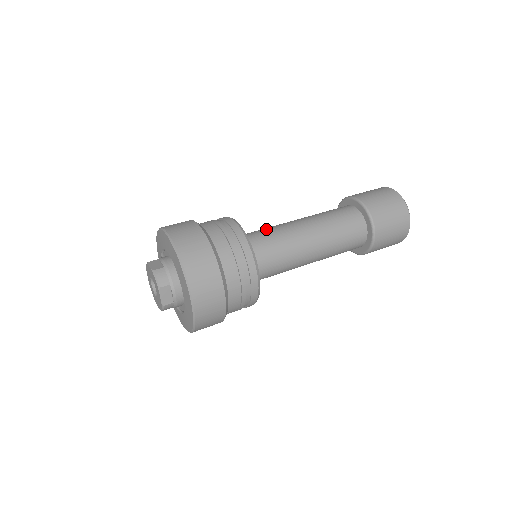
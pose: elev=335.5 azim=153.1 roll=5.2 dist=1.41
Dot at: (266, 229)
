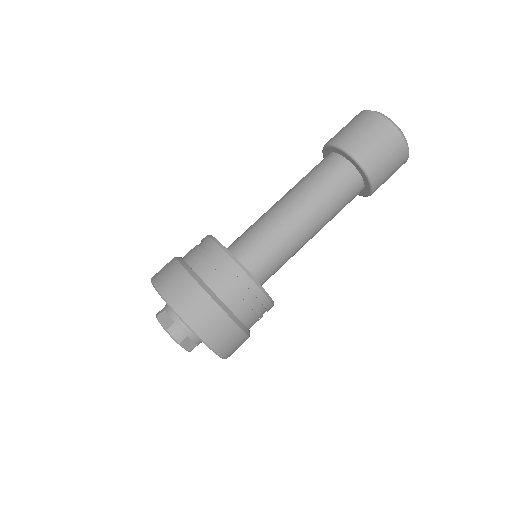
Dot at: (256, 229)
